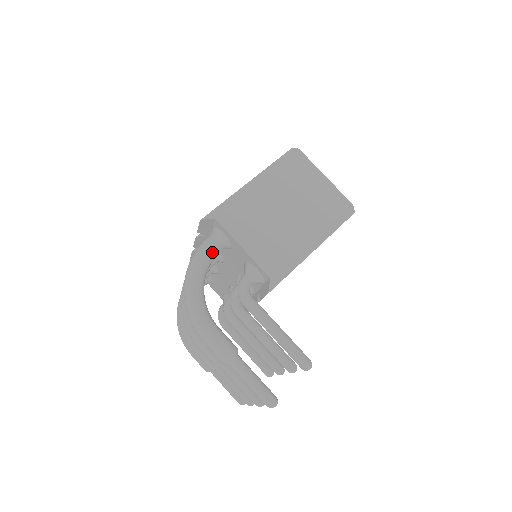
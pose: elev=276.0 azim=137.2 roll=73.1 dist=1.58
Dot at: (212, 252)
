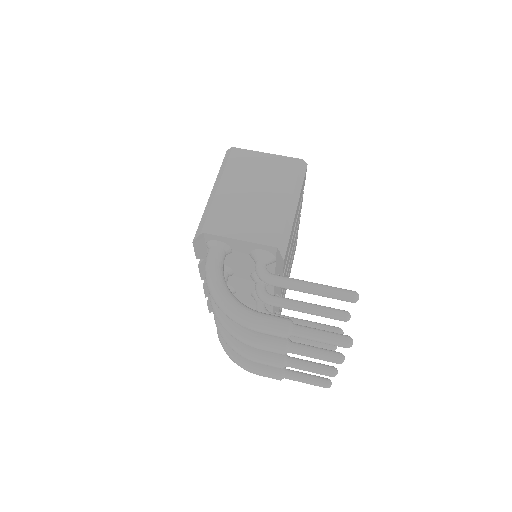
Dot at: (218, 261)
